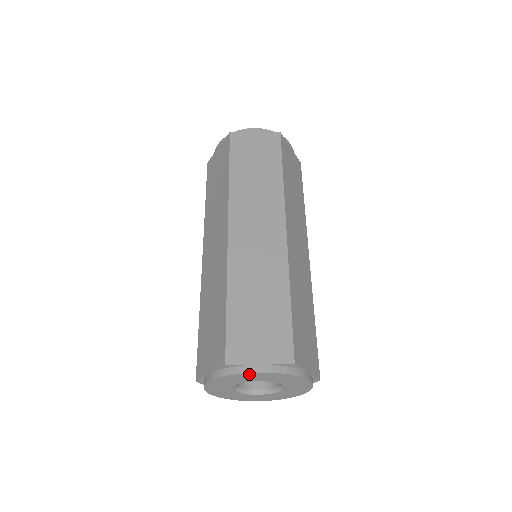
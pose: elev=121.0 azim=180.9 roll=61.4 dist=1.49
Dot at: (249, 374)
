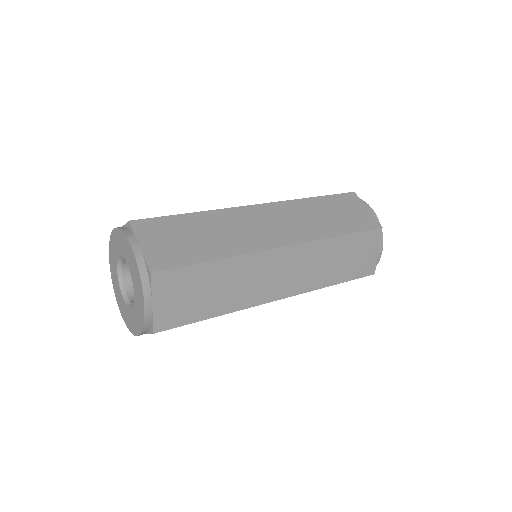
Dot at: (113, 236)
